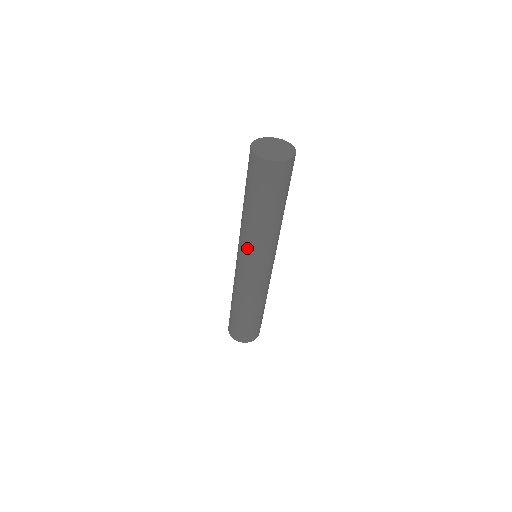
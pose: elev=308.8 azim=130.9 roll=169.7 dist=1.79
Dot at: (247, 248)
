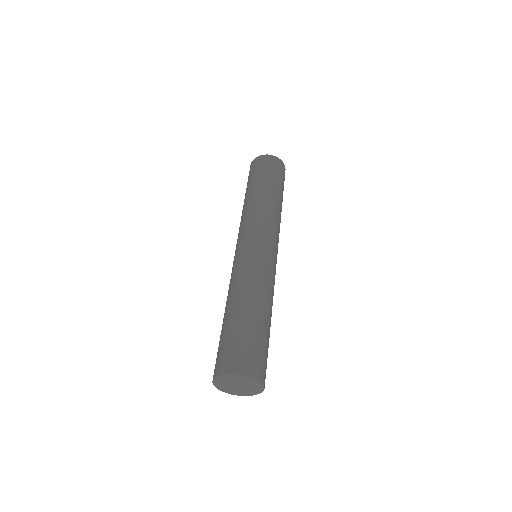
Dot at: (259, 222)
